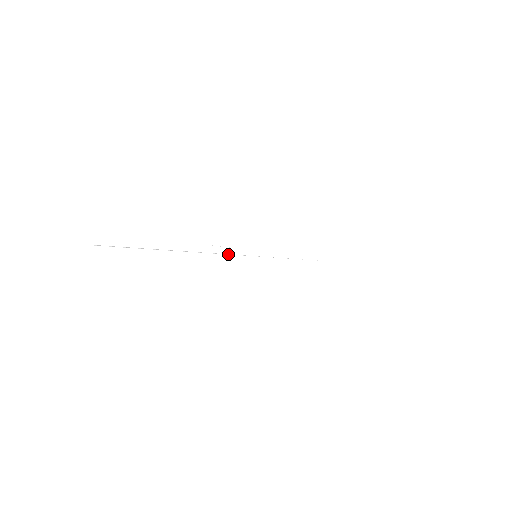
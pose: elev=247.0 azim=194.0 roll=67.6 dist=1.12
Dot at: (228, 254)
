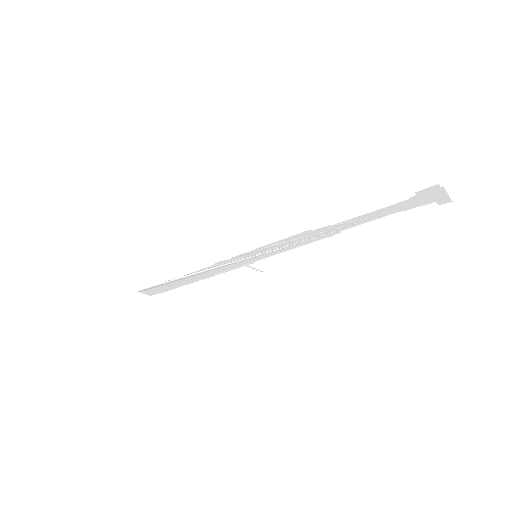
Dot at: (233, 263)
